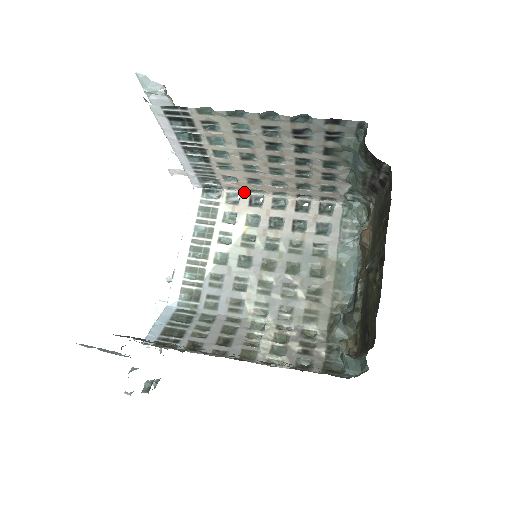
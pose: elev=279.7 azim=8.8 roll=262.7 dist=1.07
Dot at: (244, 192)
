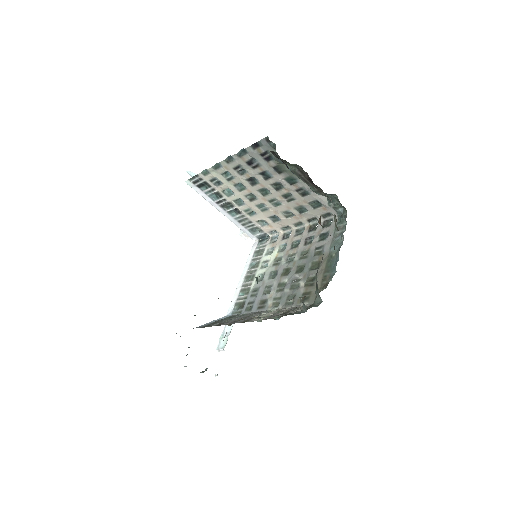
Dot at: (280, 232)
